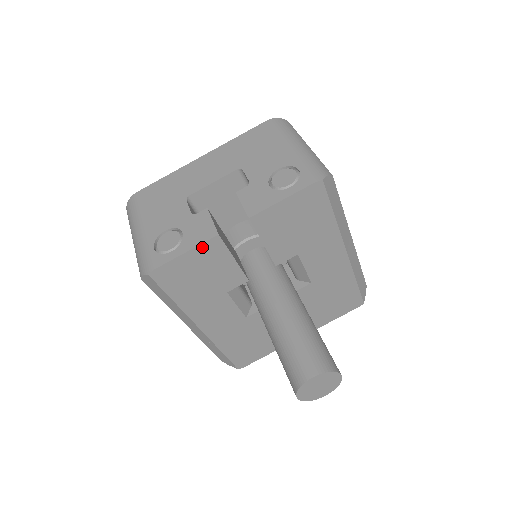
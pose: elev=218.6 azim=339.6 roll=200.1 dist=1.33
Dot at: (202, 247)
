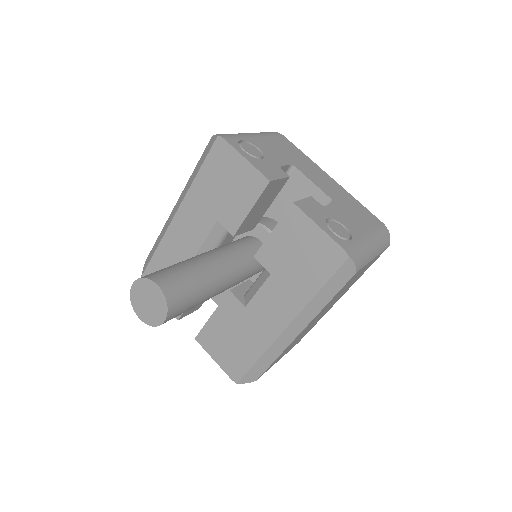
Dot at: (255, 172)
